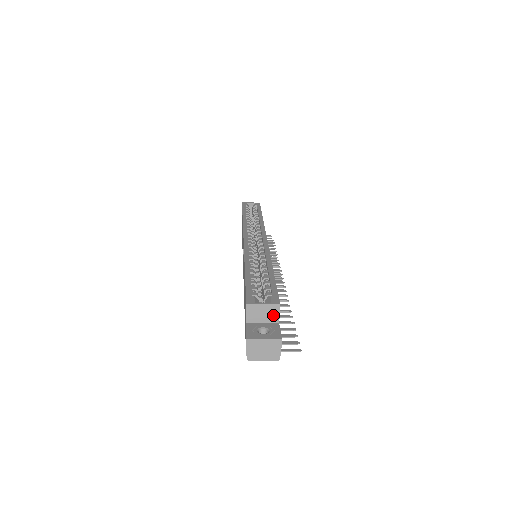
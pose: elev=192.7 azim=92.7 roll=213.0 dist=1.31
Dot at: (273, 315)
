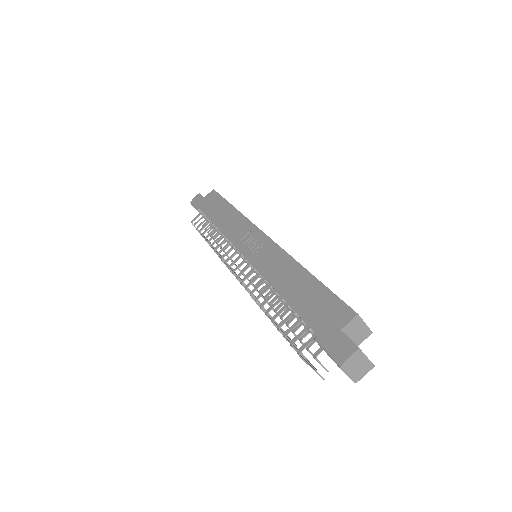
Dot at: (361, 338)
